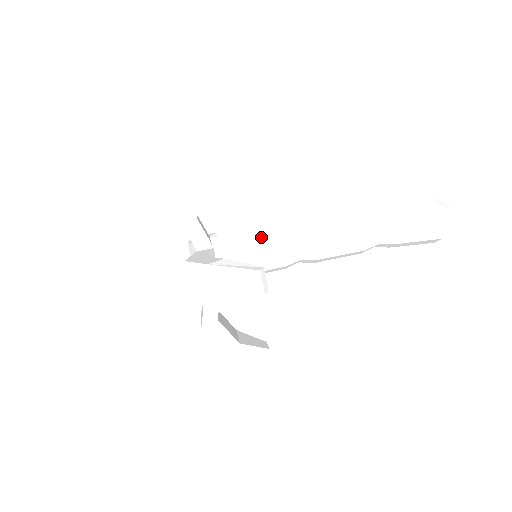
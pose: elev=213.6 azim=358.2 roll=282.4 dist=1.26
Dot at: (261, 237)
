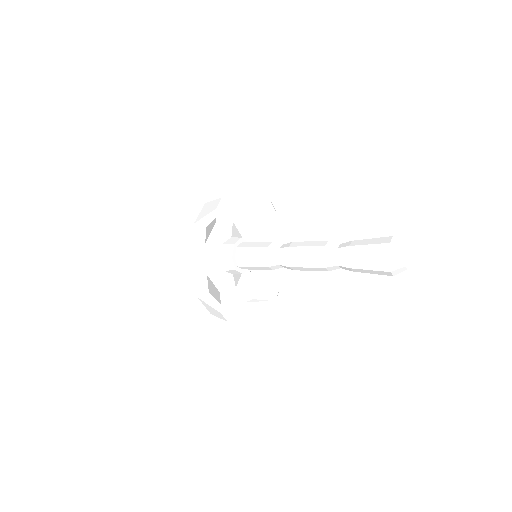
Dot at: (255, 249)
